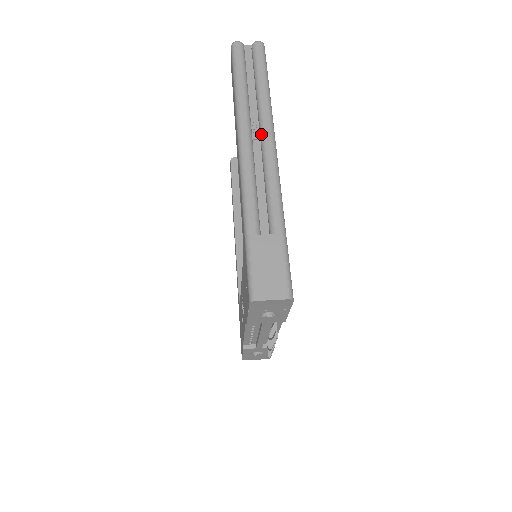
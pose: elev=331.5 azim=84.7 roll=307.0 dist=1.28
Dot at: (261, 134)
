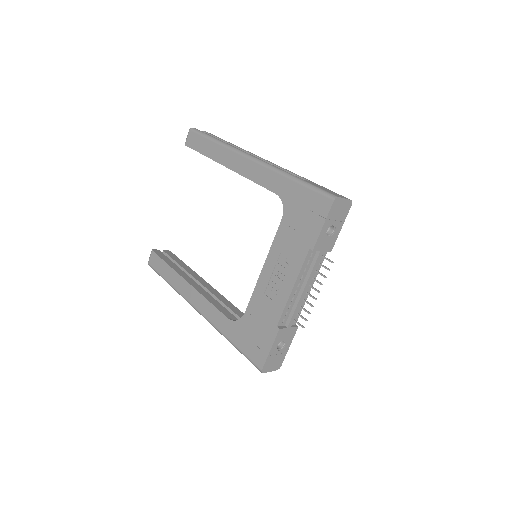
Dot at: occluded
